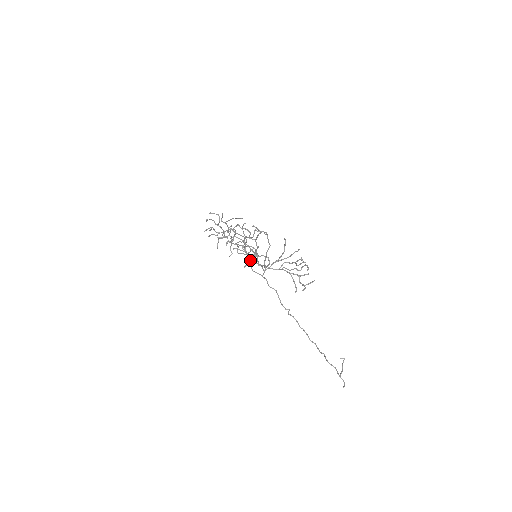
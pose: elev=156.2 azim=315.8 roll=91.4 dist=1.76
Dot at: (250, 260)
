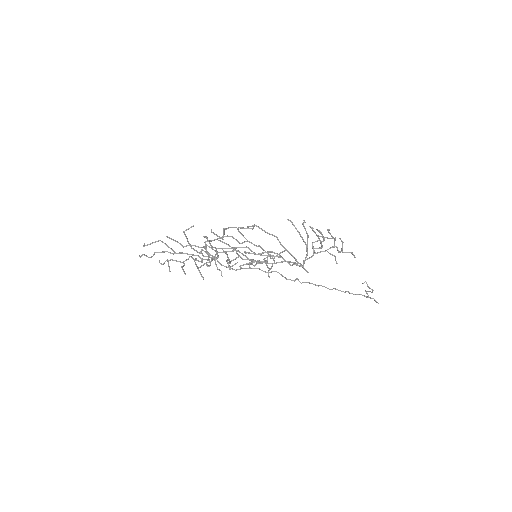
Dot at: occluded
